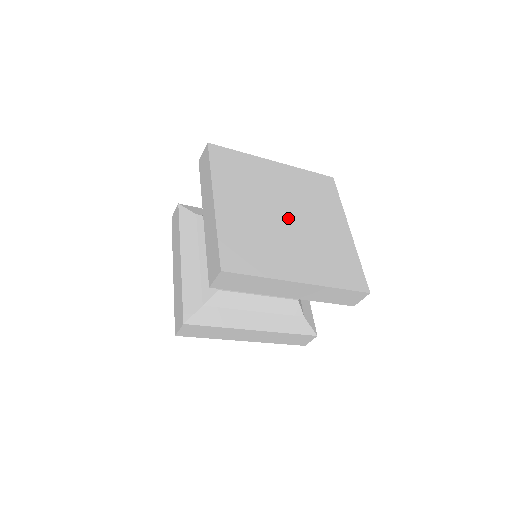
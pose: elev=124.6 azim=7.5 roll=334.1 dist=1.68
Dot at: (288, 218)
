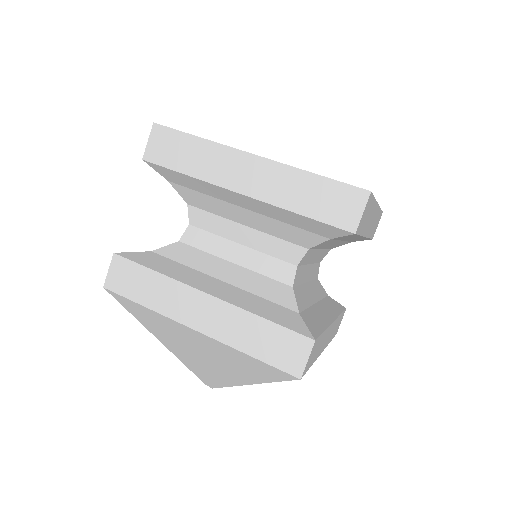
Dot at: occluded
